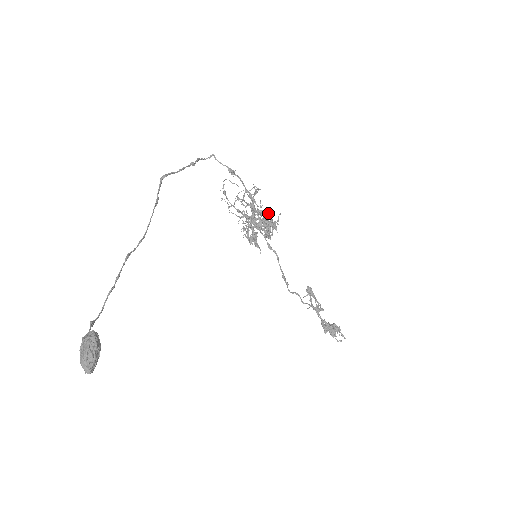
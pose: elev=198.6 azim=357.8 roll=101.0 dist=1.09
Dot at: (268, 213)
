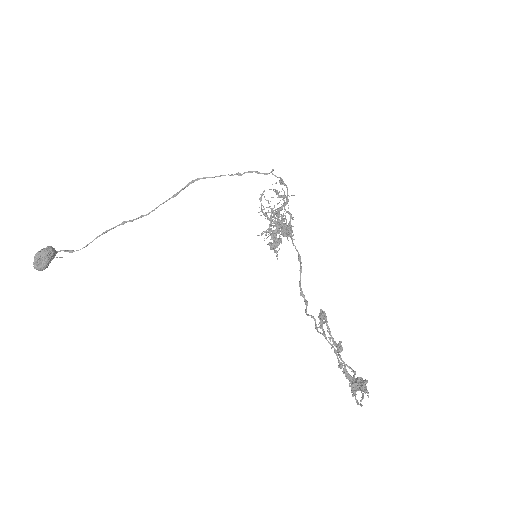
Dot at: occluded
